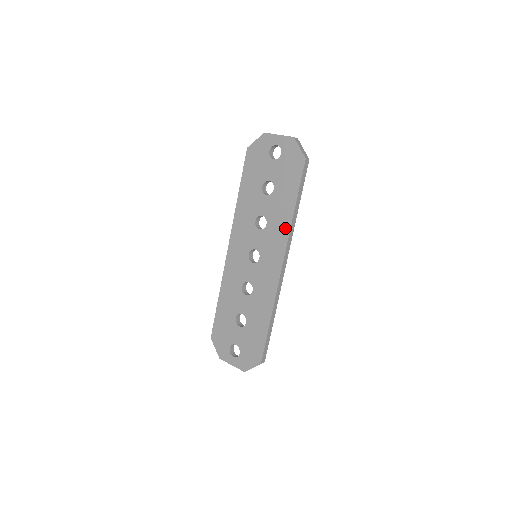
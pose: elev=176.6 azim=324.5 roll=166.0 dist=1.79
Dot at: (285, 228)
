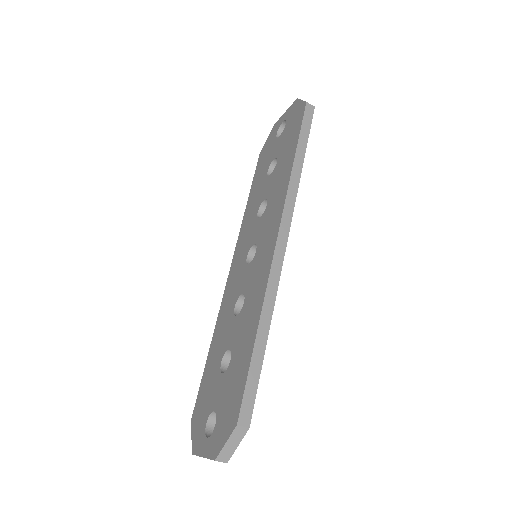
Dot at: (284, 188)
